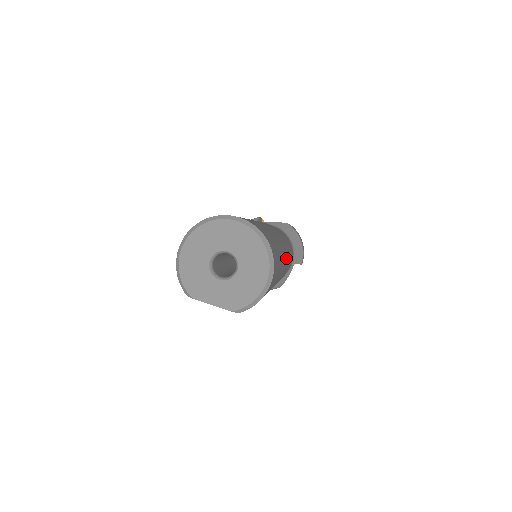
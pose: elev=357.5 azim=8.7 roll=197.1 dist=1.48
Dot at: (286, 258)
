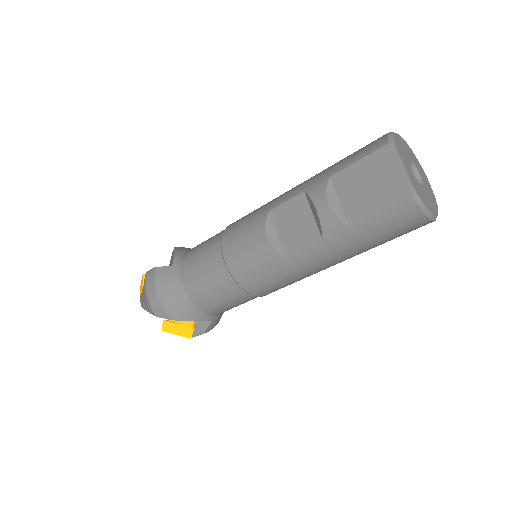
Dot at: occluded
